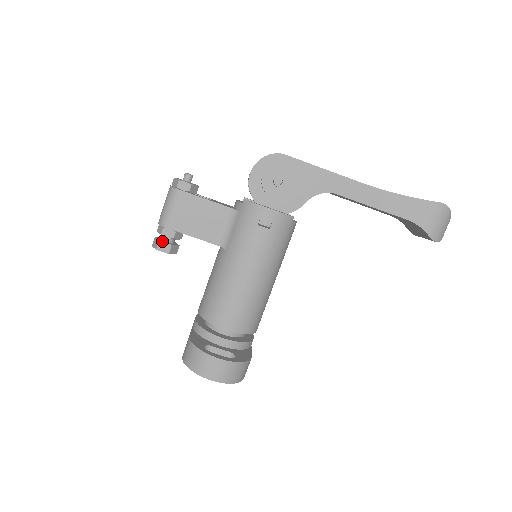
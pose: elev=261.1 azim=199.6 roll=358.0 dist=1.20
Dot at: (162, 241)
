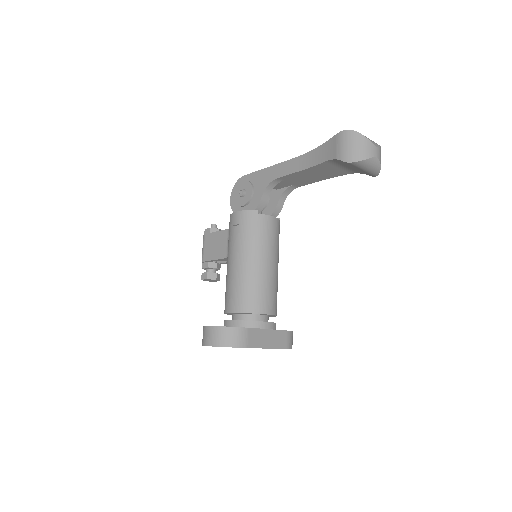
Dot at: (204, 273)
